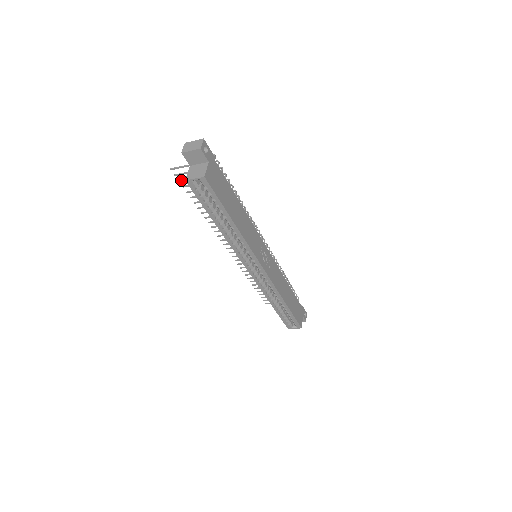
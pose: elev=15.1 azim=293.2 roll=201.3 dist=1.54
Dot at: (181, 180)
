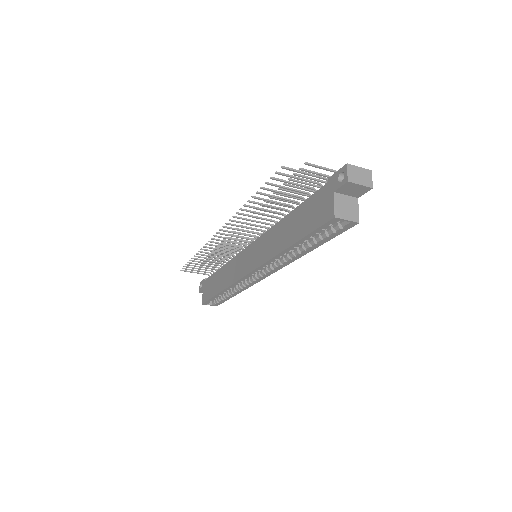
Dot at: (276, 179)
